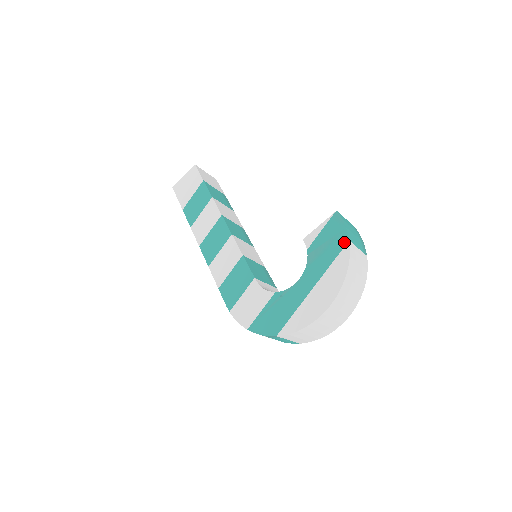
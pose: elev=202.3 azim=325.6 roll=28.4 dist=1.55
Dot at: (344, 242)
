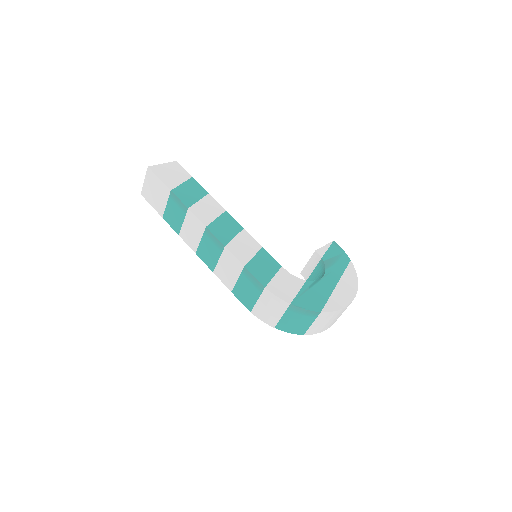
Dot at: (348, 260)
